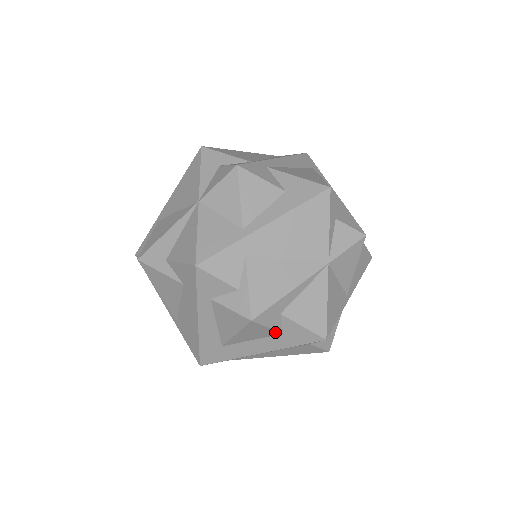
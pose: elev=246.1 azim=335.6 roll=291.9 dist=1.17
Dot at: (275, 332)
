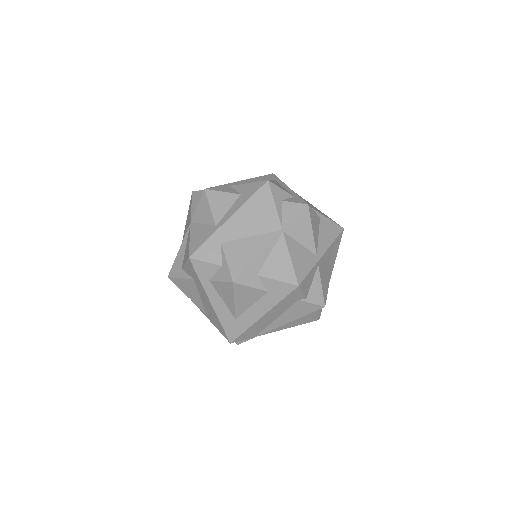
Dot at: (261, 292)
